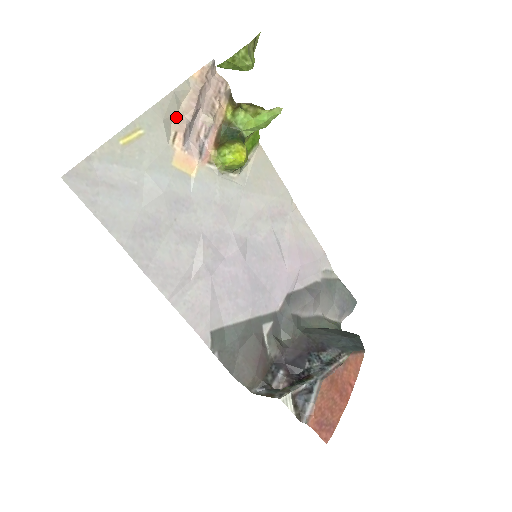
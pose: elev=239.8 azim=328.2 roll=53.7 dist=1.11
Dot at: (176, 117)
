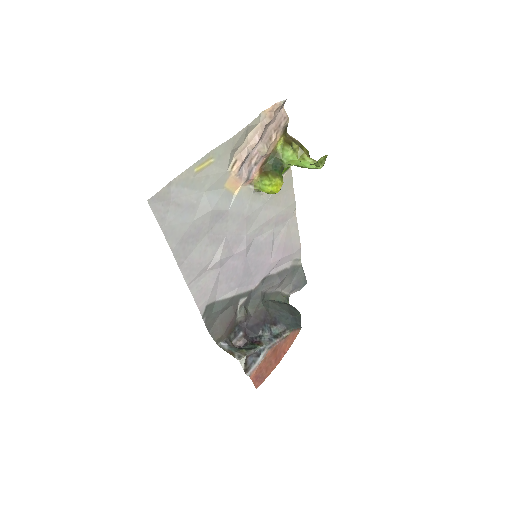
Dot at: (240, 147)
